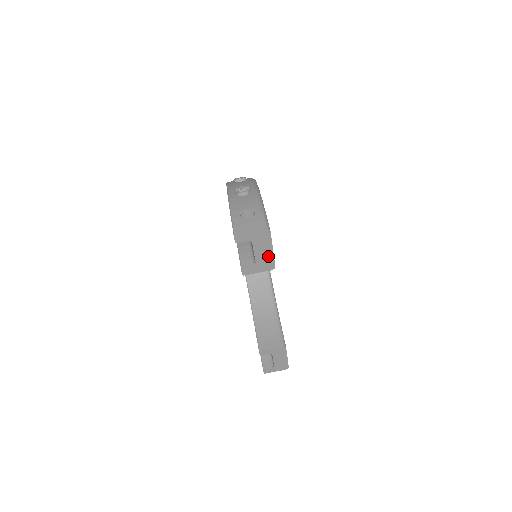
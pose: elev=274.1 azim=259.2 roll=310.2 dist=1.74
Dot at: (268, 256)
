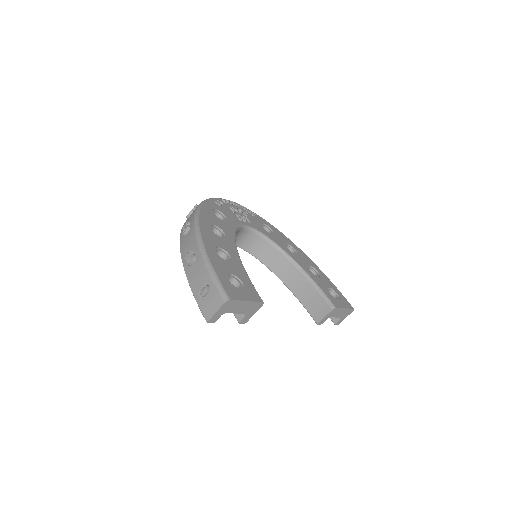
Dot at: (249, 305)
